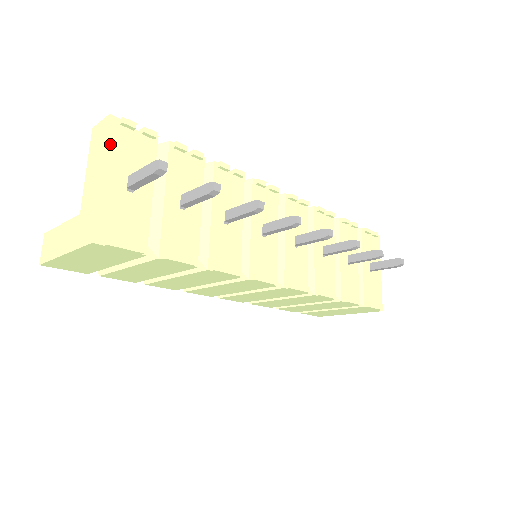
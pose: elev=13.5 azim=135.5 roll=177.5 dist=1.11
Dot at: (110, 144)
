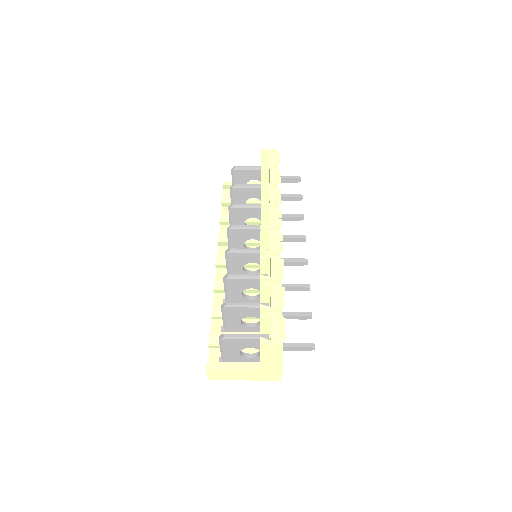
Dot at: occluded
